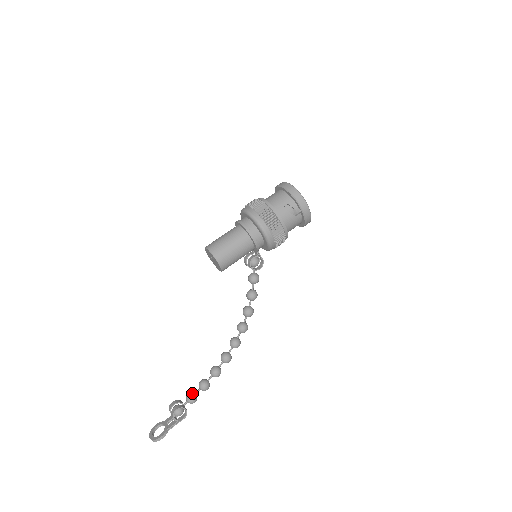
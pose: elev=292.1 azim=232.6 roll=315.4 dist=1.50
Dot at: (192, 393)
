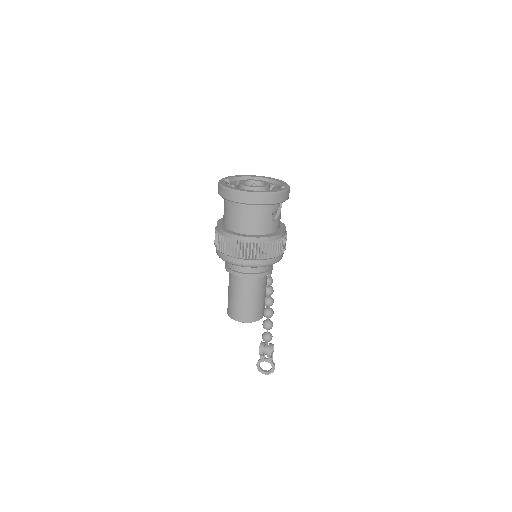
Dot at: (268, 337)
